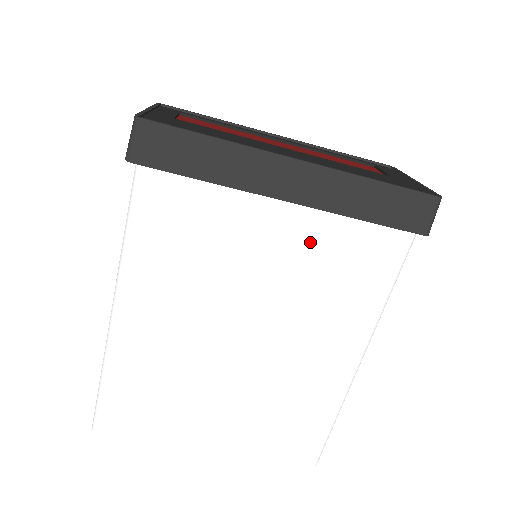
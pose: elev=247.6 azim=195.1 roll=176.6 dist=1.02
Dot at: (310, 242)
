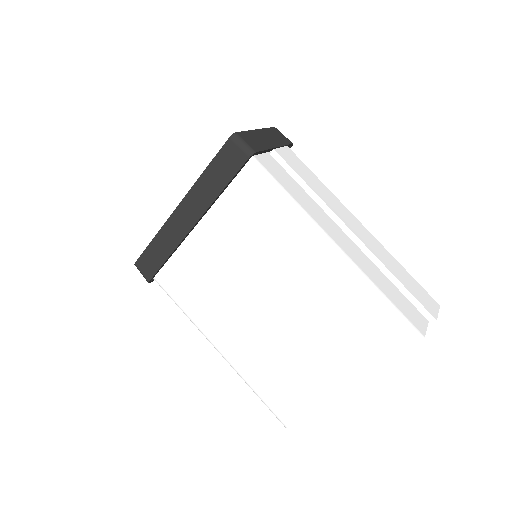
Dot at: (225, 227)
